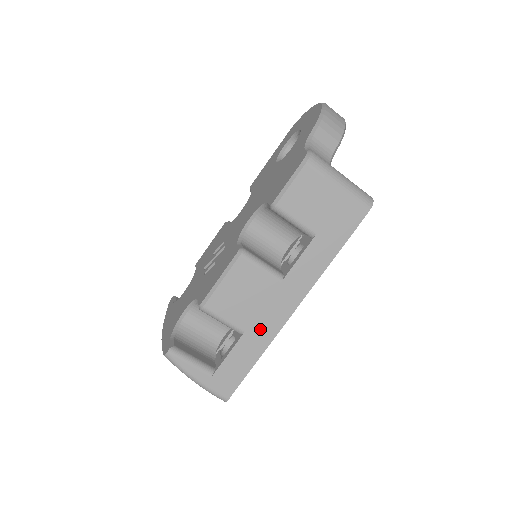
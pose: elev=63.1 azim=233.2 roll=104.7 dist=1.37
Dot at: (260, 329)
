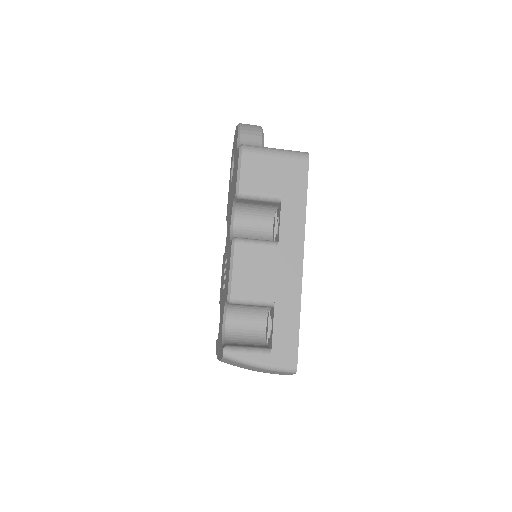
Dot at: (285, 292)
